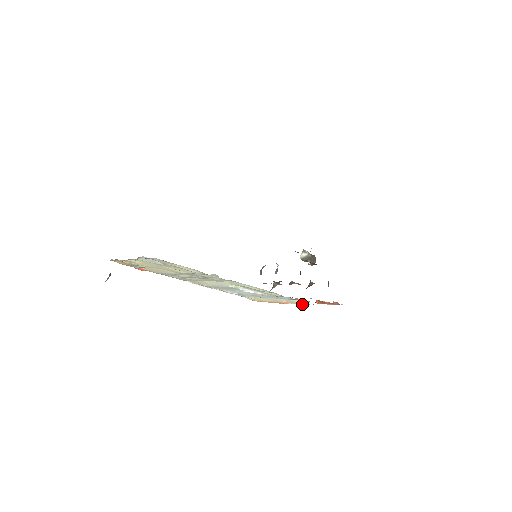
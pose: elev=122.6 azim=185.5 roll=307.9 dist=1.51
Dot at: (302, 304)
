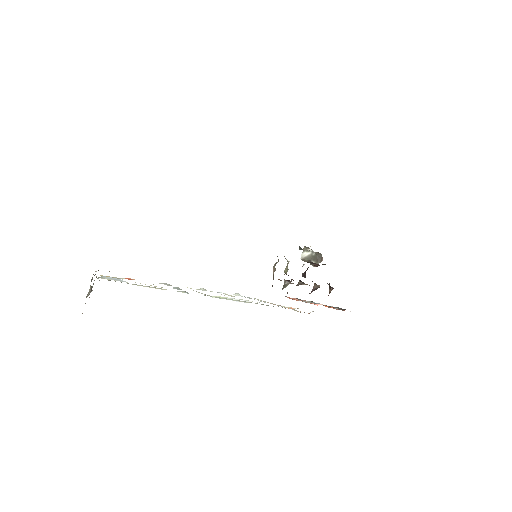
Dot at: occluded
